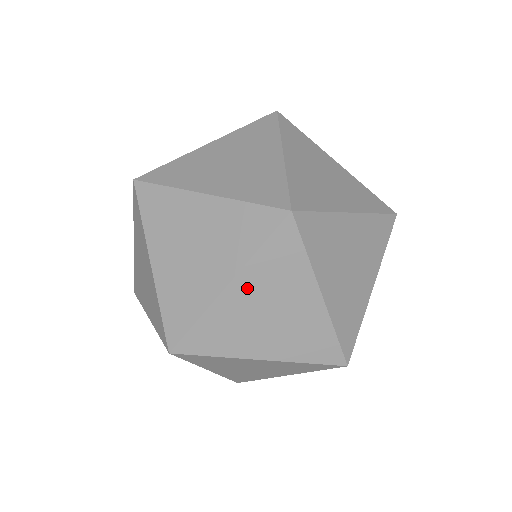
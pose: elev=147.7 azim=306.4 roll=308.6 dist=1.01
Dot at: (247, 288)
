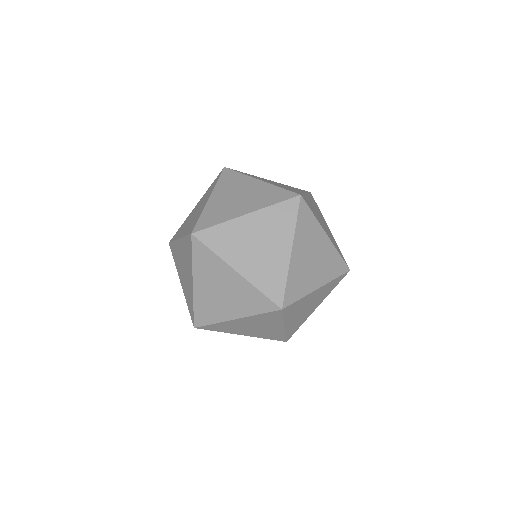
Dot at: (299, 248)
